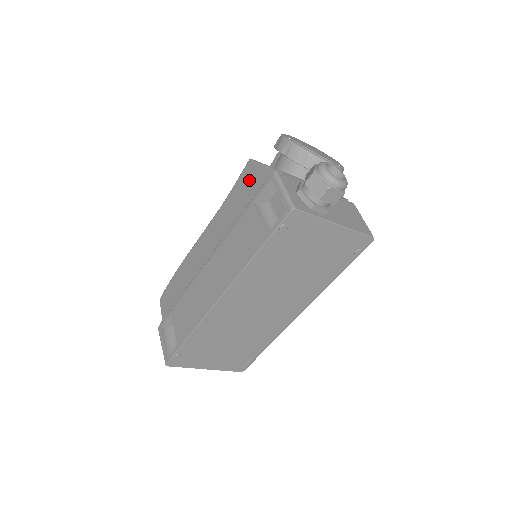
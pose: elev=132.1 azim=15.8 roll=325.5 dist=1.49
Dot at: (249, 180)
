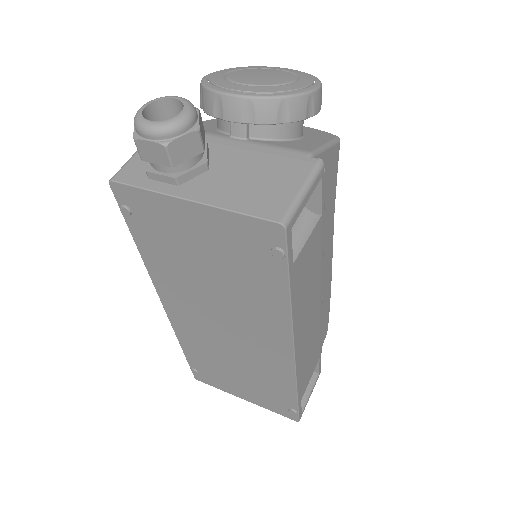
Dot at: occluded
